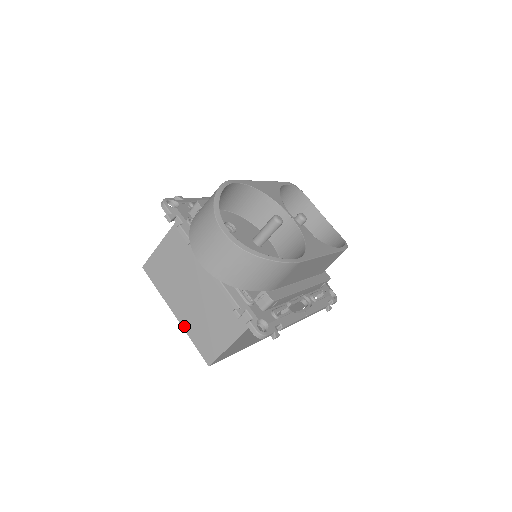
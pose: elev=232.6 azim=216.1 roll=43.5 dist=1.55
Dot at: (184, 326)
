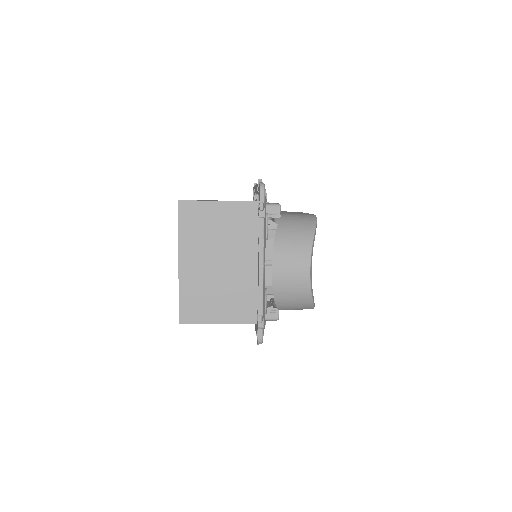
Dot at: (181, 279)
